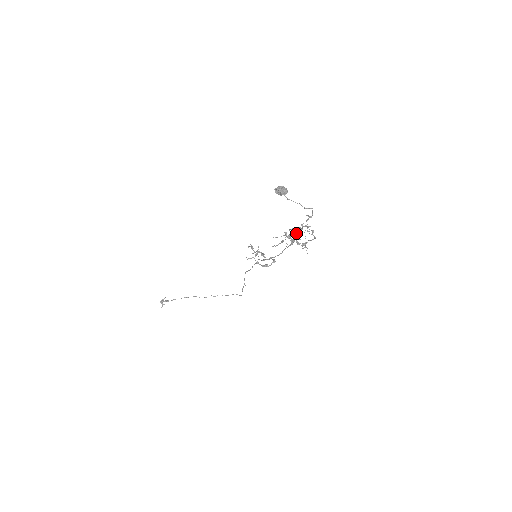
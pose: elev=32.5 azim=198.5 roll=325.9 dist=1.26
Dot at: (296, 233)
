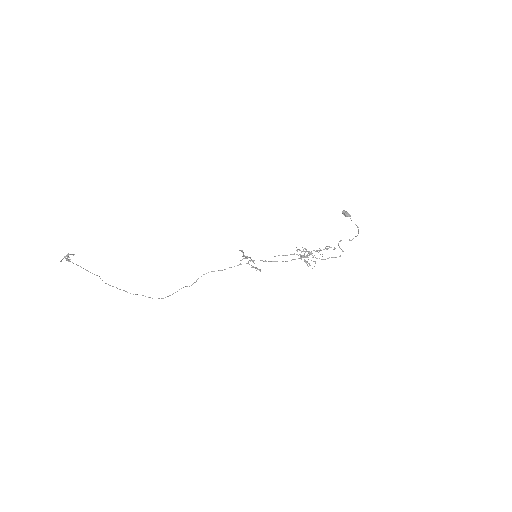
Dot at: occluded
